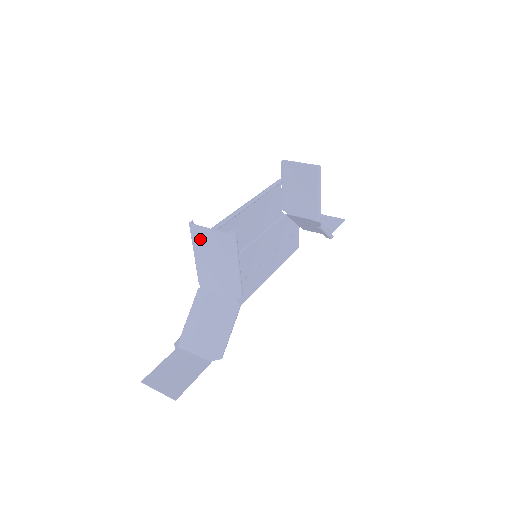
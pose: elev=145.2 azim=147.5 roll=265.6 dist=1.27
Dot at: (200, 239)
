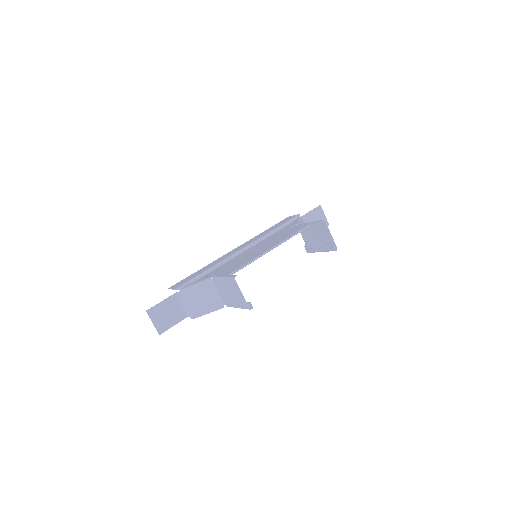
Dot at: (232, 285)
